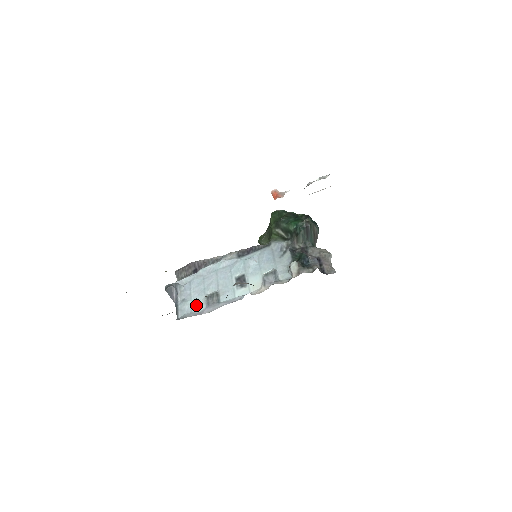
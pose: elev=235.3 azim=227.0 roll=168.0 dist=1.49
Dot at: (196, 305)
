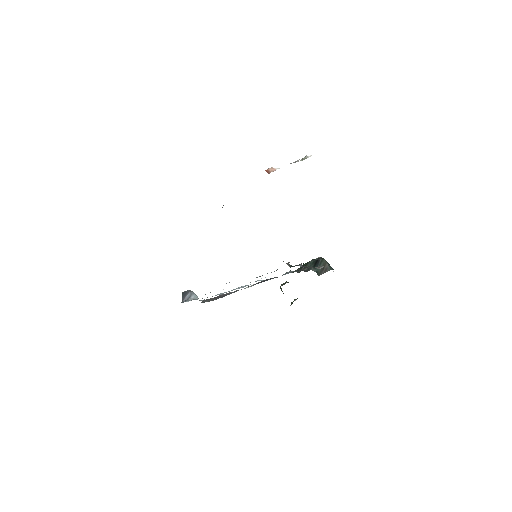
Dot at: occluded
